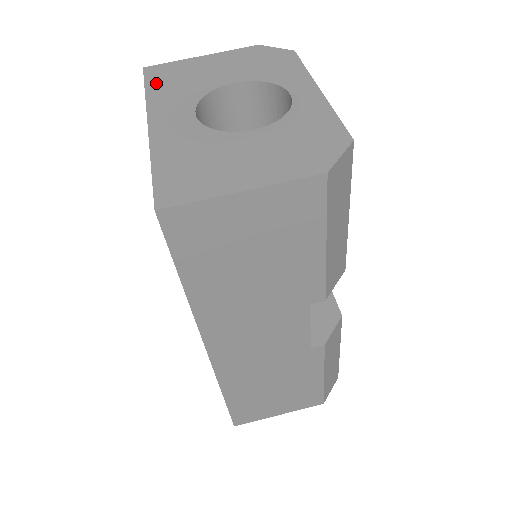
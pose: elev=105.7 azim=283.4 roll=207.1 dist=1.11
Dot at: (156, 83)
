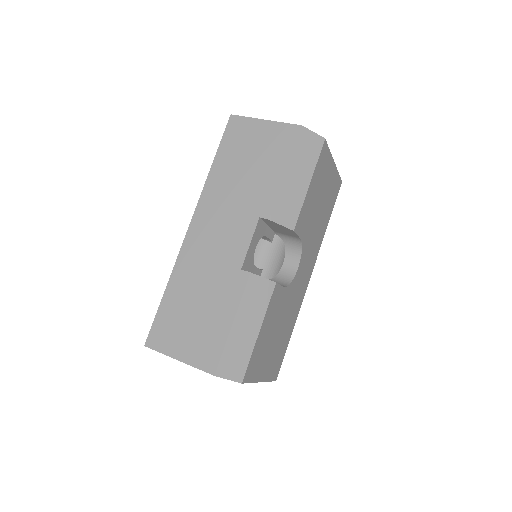
Dot at: occluded
